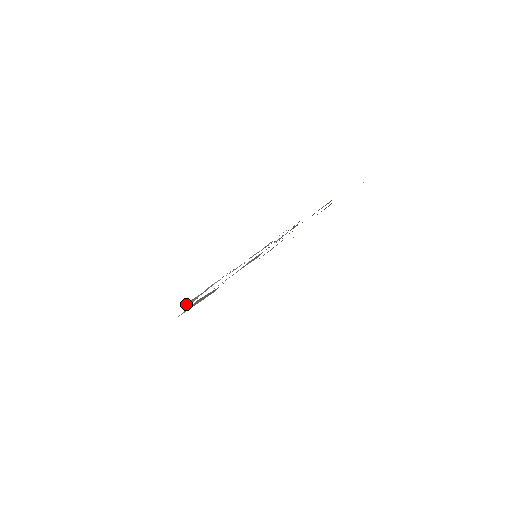
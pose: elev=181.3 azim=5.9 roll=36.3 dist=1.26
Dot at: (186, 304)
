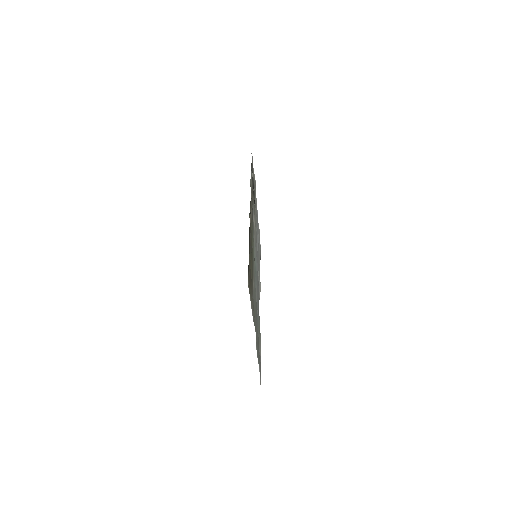
Dot at: (259, 297)
